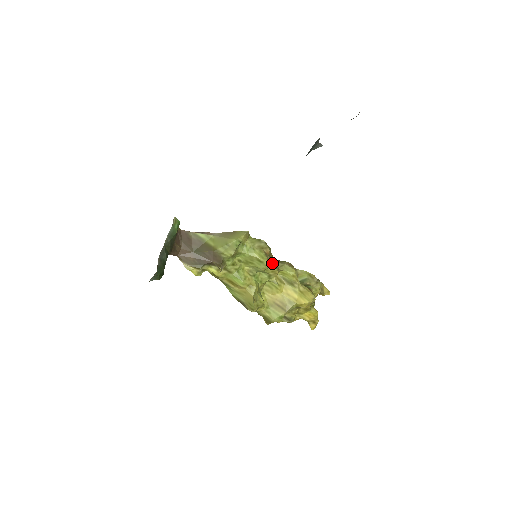
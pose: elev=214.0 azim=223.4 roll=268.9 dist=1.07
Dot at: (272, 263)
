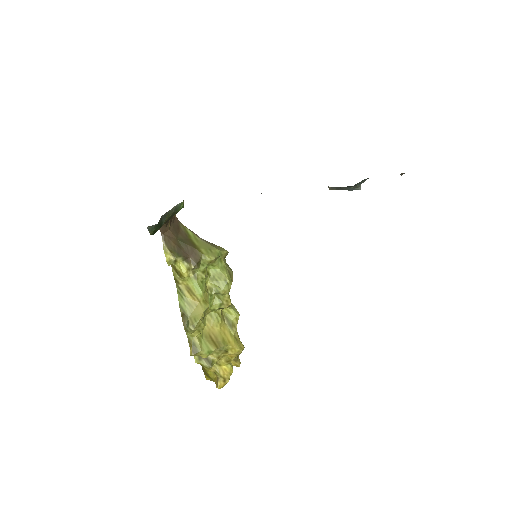
Dot at: occluded
